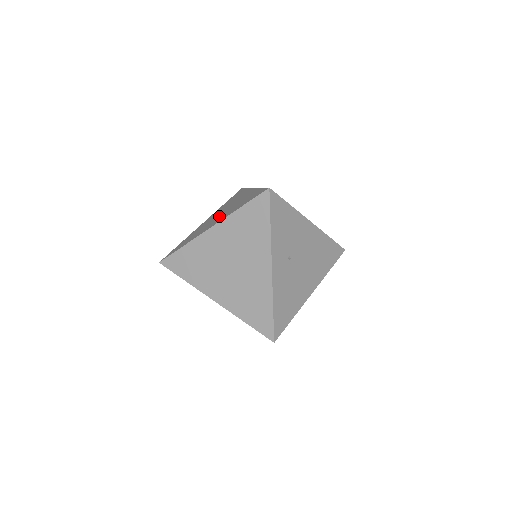
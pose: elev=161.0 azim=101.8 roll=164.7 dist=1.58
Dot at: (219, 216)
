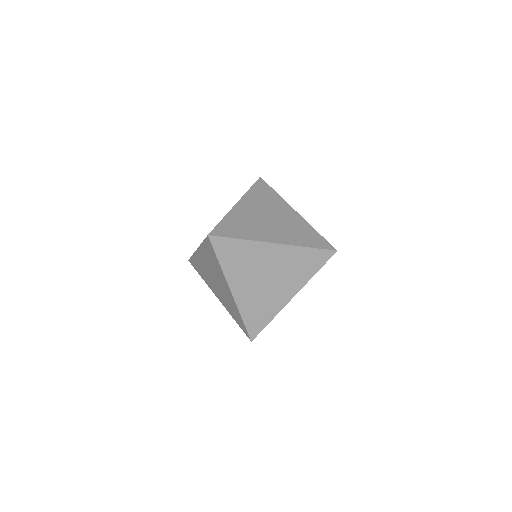
Dot at: occluded
